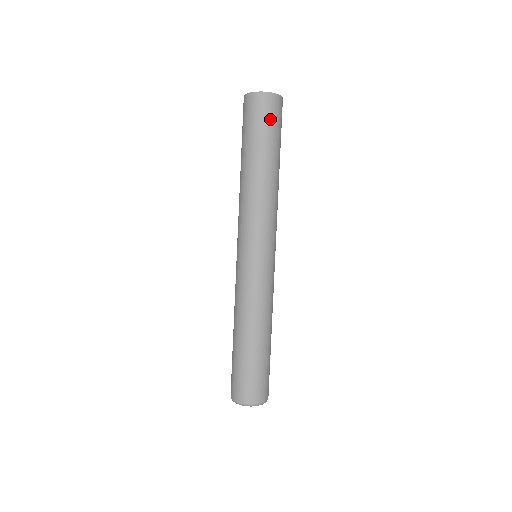
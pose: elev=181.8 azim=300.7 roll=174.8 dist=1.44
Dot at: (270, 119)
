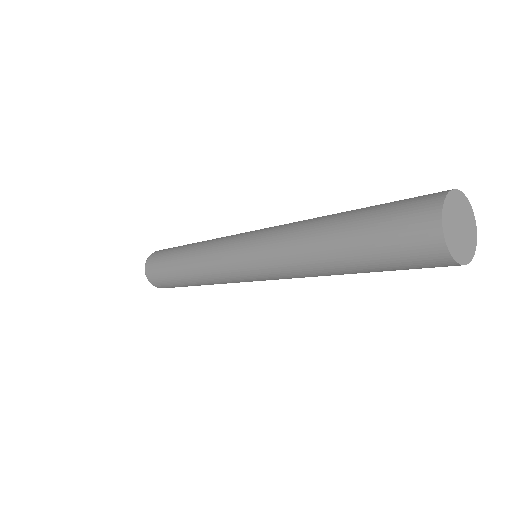
Dot at: (421, 268)
